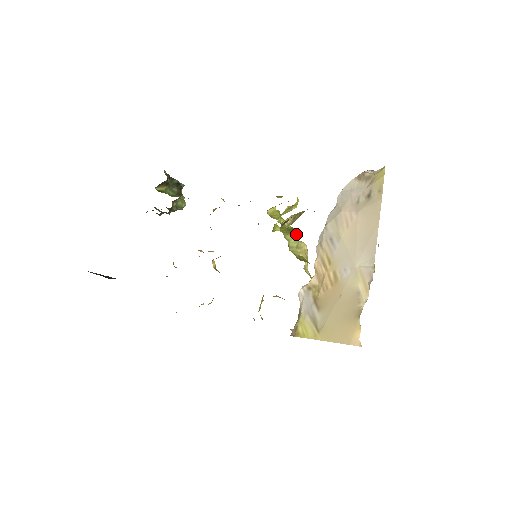
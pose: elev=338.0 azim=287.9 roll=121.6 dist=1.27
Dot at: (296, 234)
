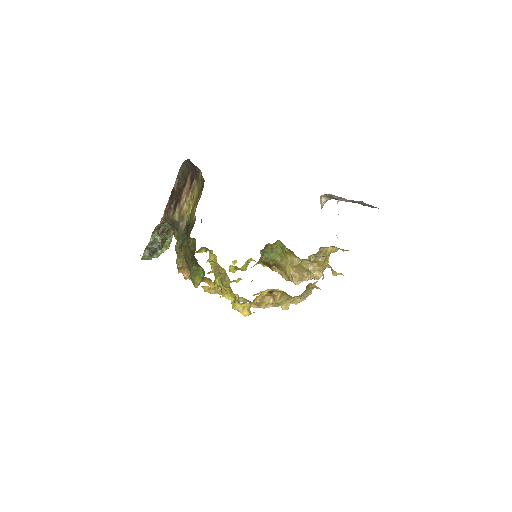
Dot at: occluded
